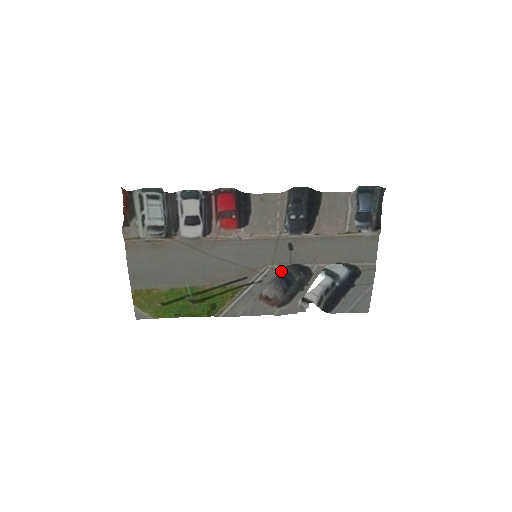
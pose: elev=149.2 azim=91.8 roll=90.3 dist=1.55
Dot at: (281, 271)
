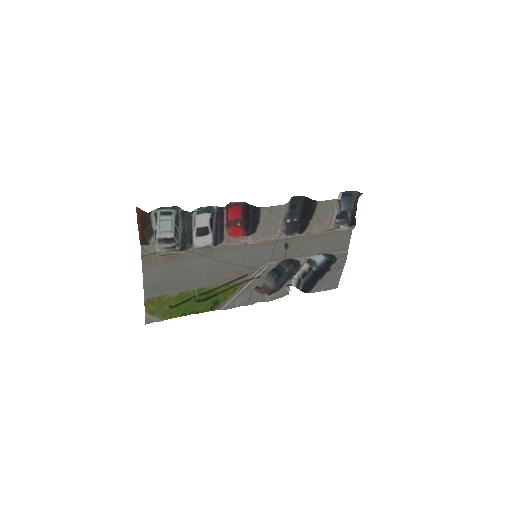
Dot at: occluded
